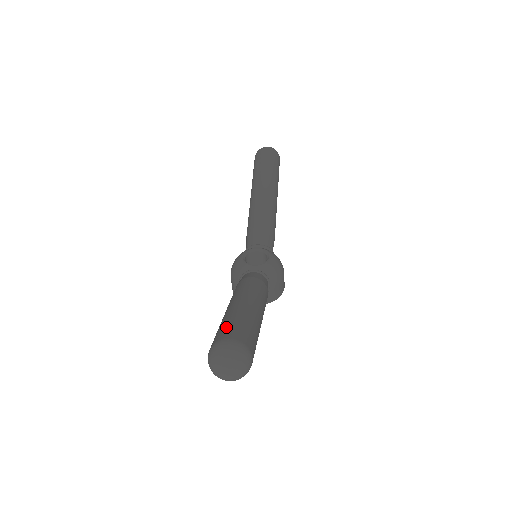
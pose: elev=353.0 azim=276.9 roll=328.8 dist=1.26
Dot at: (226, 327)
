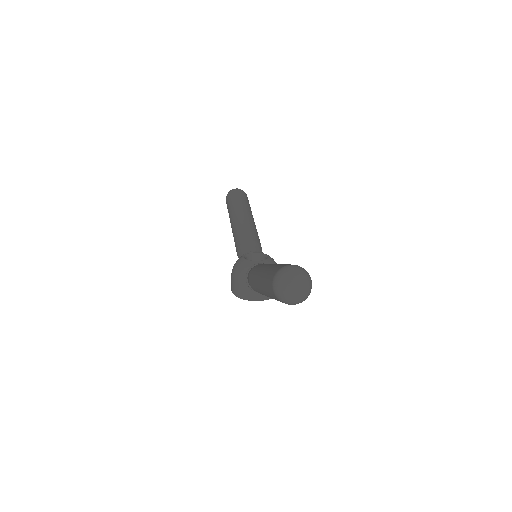
Dot at: (279, 265)
